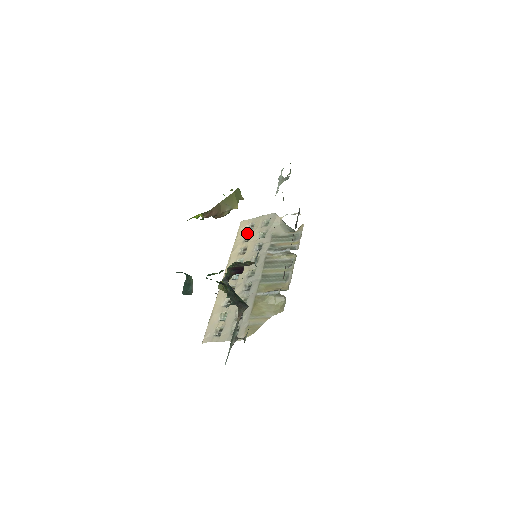
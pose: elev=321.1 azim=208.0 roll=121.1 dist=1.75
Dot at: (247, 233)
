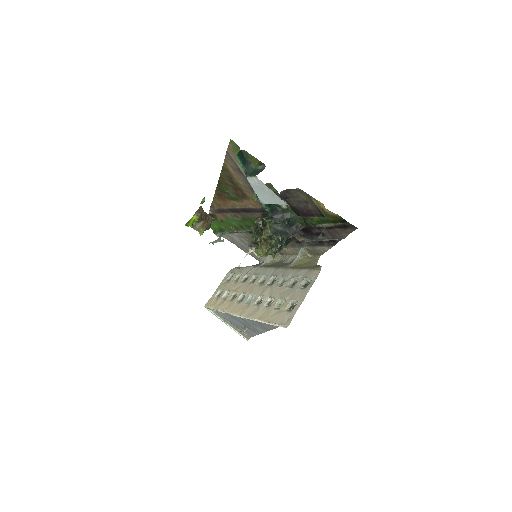
Dot at: (221, 295)
